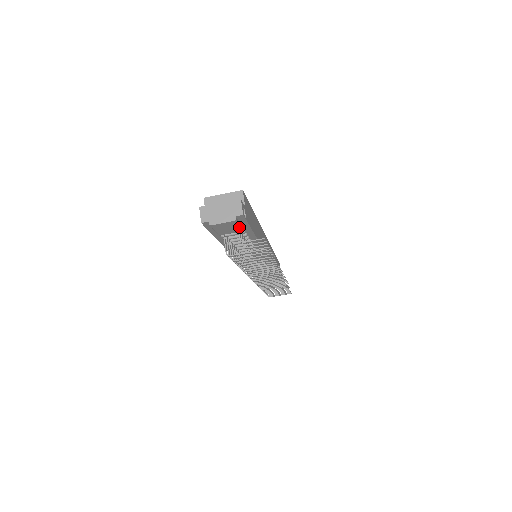
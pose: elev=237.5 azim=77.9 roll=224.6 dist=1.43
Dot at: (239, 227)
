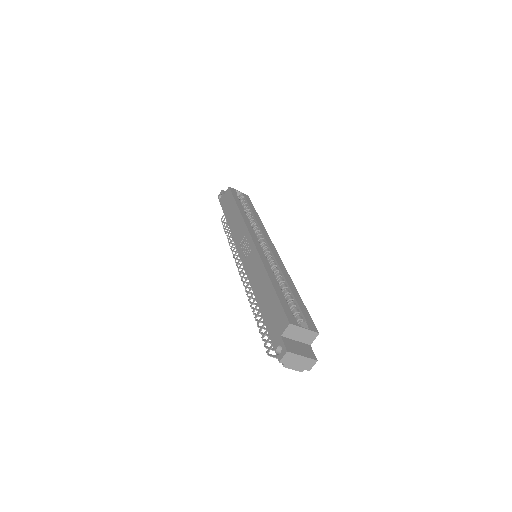
Dot at: occluded
